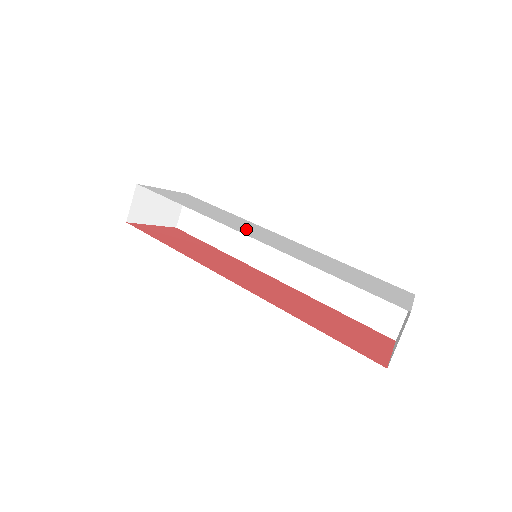
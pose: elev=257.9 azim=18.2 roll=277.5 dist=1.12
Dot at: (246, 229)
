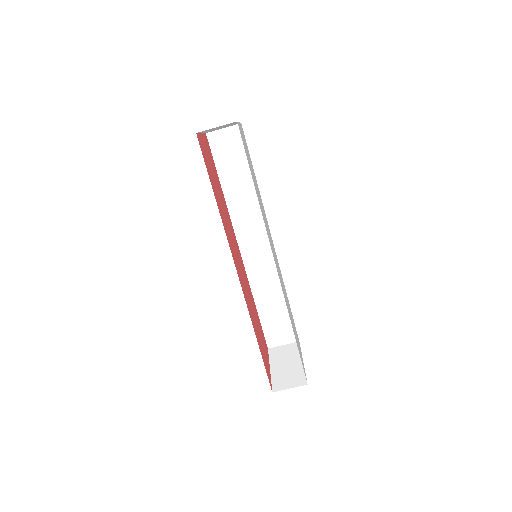
Dot at: occluded
